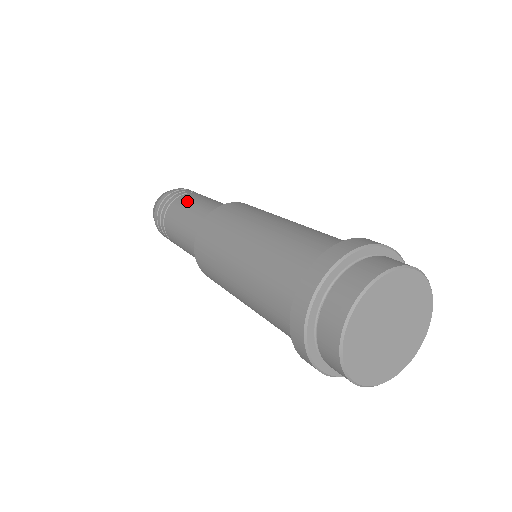
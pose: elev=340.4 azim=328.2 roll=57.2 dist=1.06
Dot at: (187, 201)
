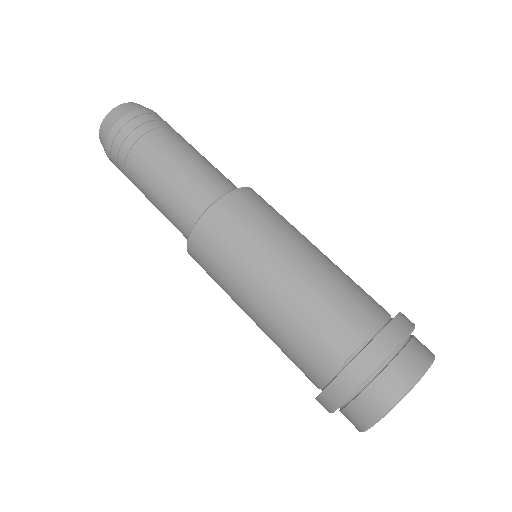
Dot at: (142, 185)
